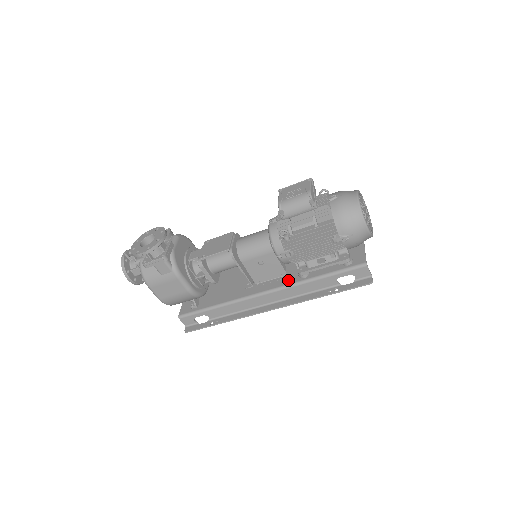
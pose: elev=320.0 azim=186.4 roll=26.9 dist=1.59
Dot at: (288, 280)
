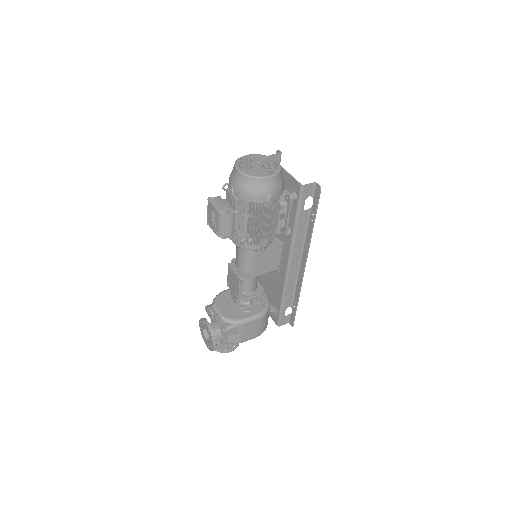
Dot at: (287, 244)
